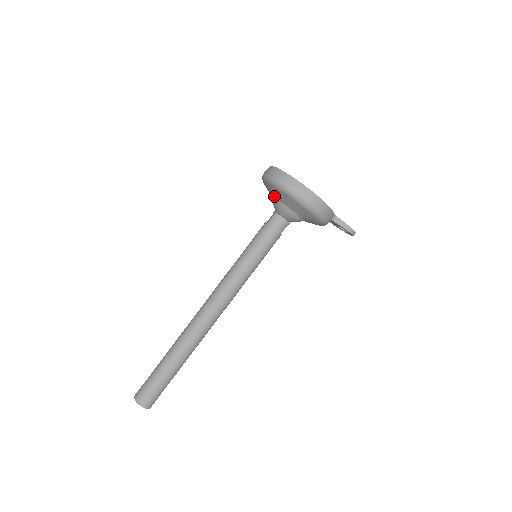
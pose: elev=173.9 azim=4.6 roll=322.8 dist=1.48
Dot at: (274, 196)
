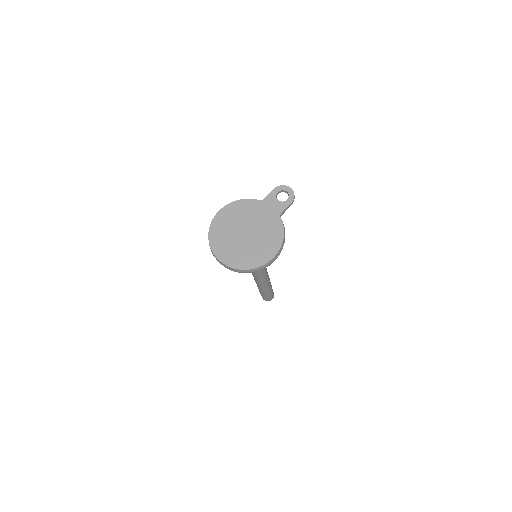
Dot at: occluded
